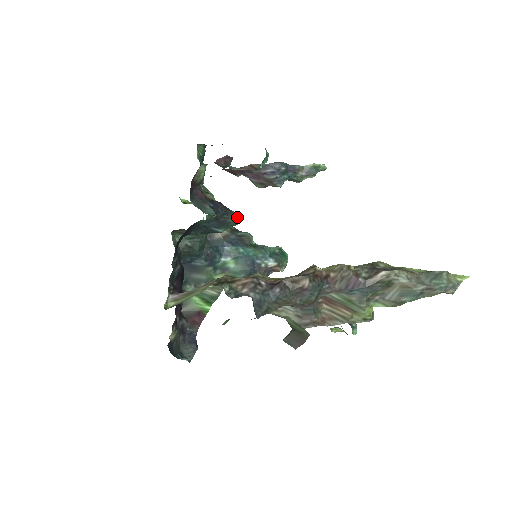
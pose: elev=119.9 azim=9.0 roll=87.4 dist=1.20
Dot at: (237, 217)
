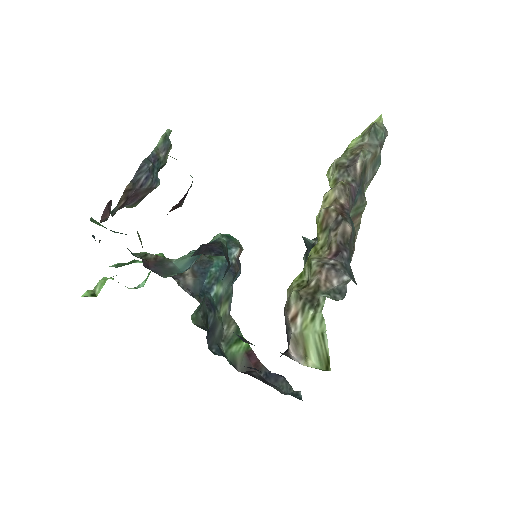
Dot at: (222, 241)
